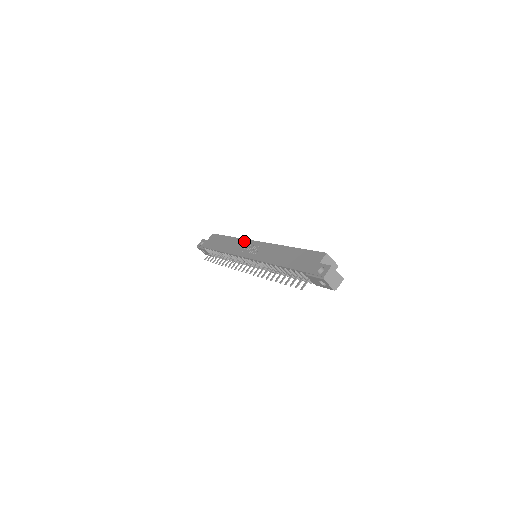
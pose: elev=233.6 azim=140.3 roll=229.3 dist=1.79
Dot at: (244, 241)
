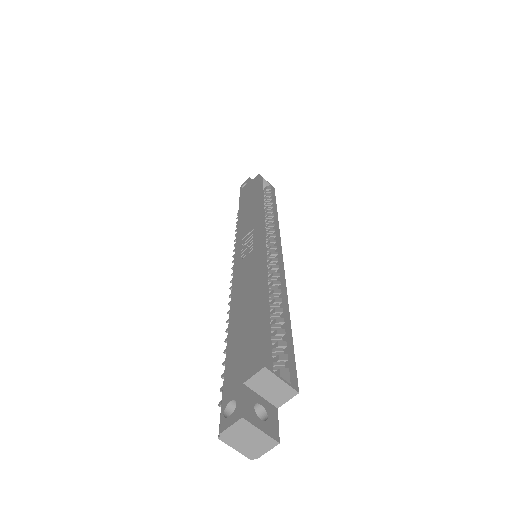
Dot at: (256, 218)
